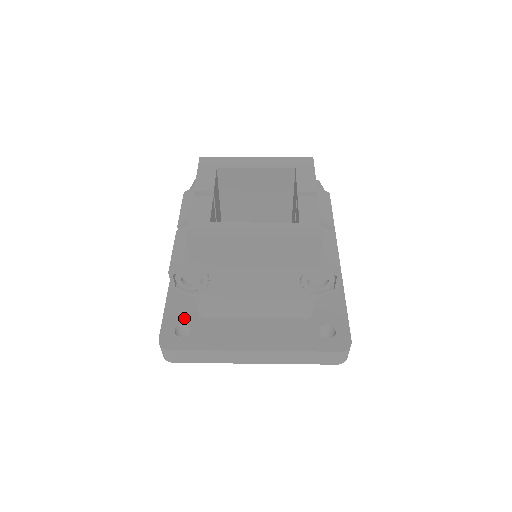
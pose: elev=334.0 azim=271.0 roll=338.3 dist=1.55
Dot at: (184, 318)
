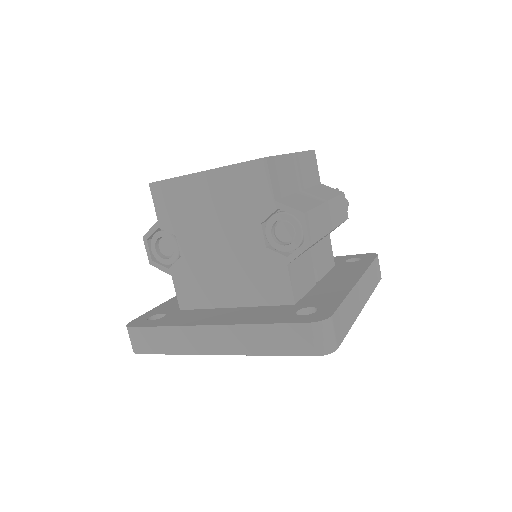
Dot at: (165, 311)
